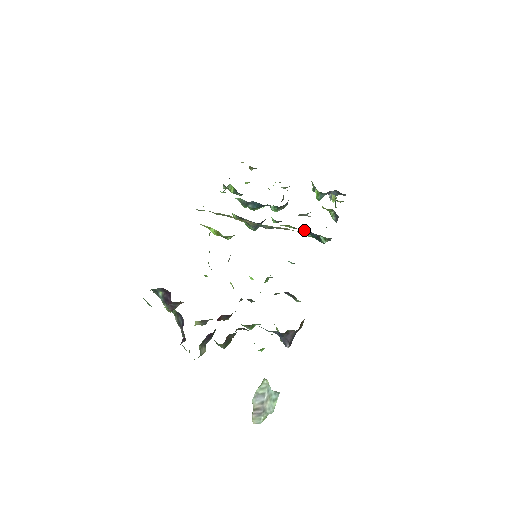
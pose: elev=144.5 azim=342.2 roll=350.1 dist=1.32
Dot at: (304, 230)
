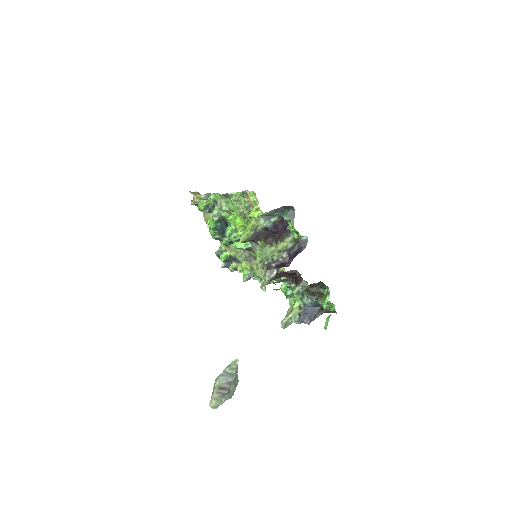
Dot at: occluded
